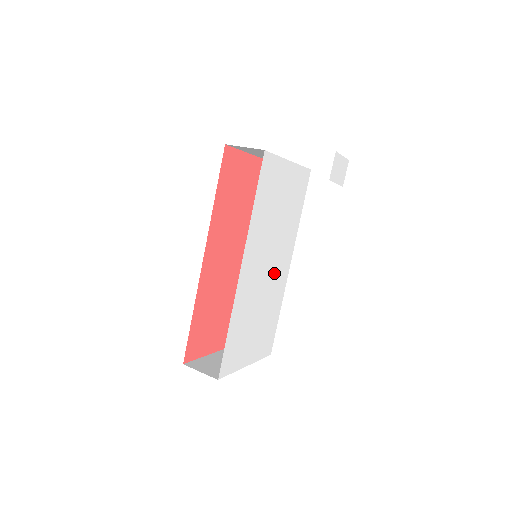
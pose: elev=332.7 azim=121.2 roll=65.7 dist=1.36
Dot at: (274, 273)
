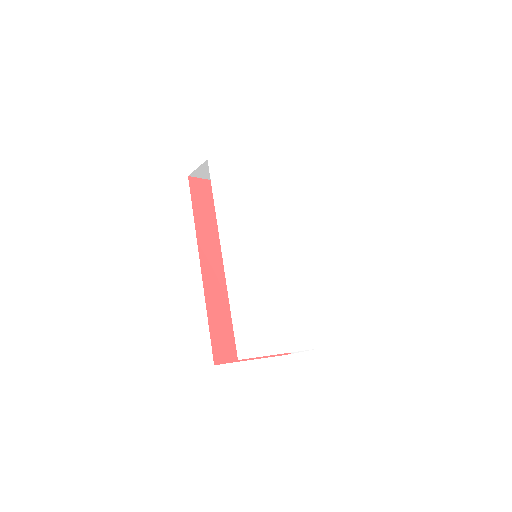
Dot at: (276, 263)
